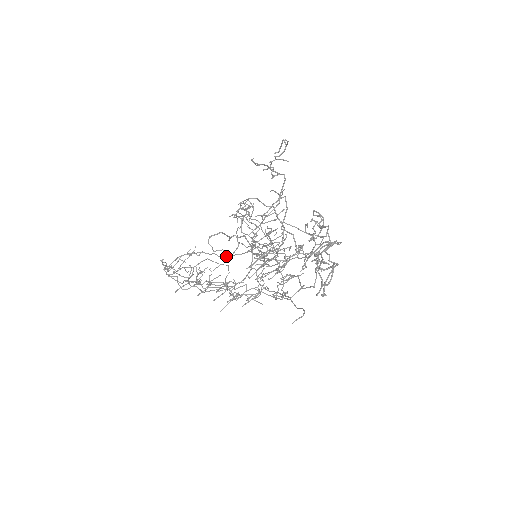
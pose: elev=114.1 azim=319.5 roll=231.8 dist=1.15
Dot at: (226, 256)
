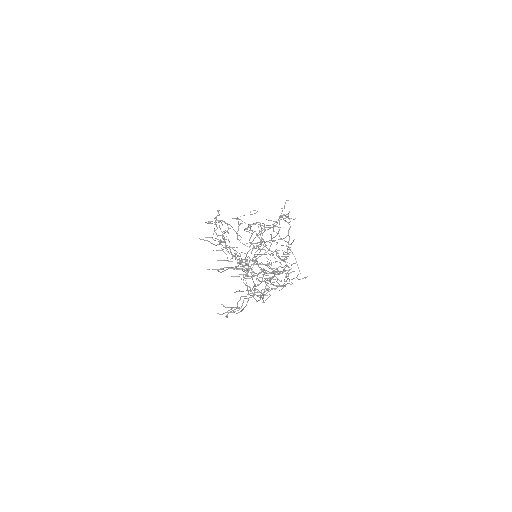
Dot at: (240, 242)
